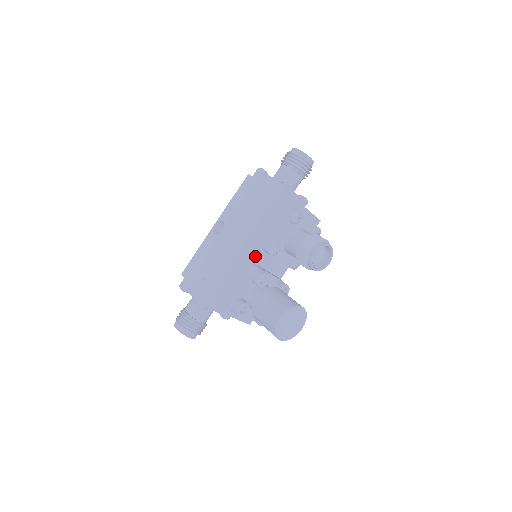
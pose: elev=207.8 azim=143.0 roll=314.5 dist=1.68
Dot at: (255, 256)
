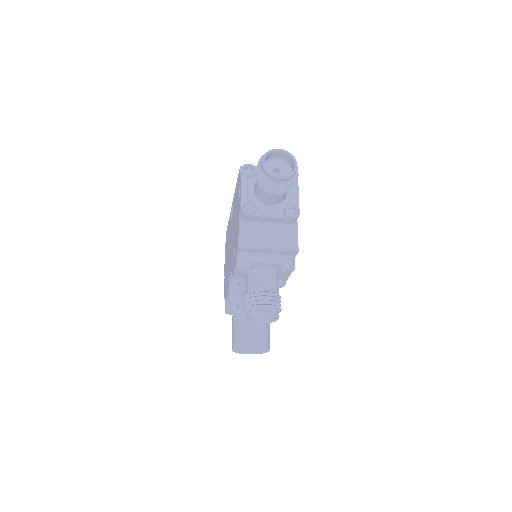
Dot at: (230, 277)
